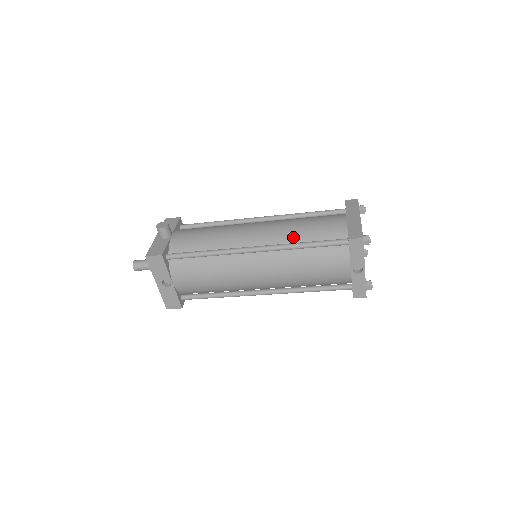
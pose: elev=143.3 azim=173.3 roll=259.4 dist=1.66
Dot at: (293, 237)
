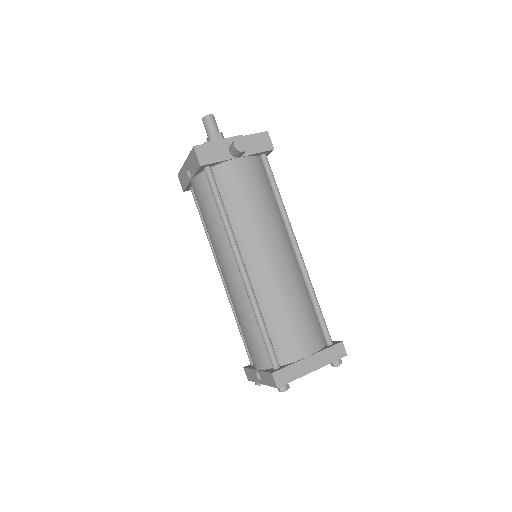
Dot at: (269, 305)
